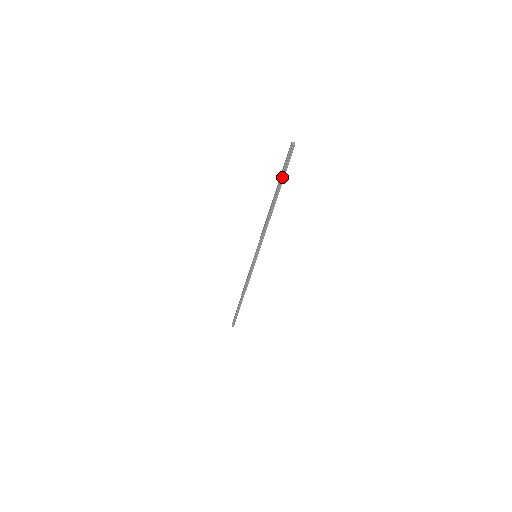
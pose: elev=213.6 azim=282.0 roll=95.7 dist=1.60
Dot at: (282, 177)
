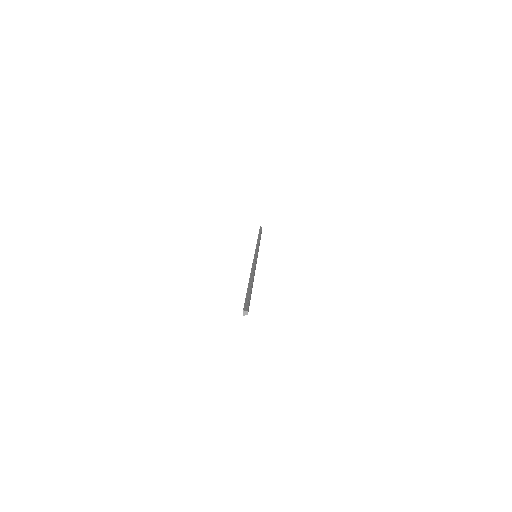
Dot at: occluded
